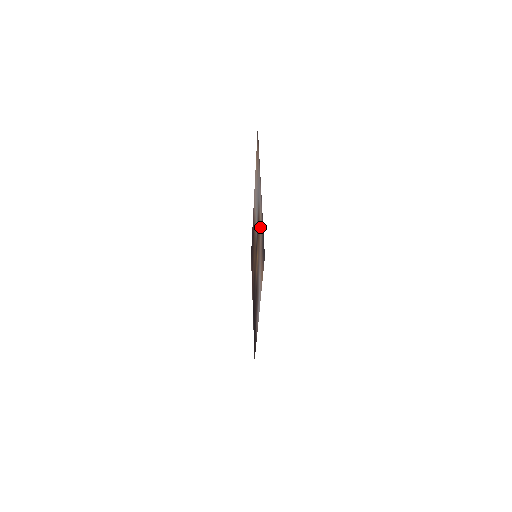
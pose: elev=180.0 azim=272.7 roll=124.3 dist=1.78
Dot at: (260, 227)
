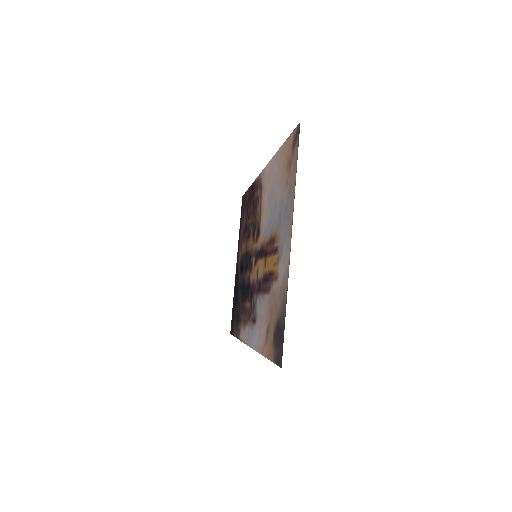
Dot at: (276, 282)
